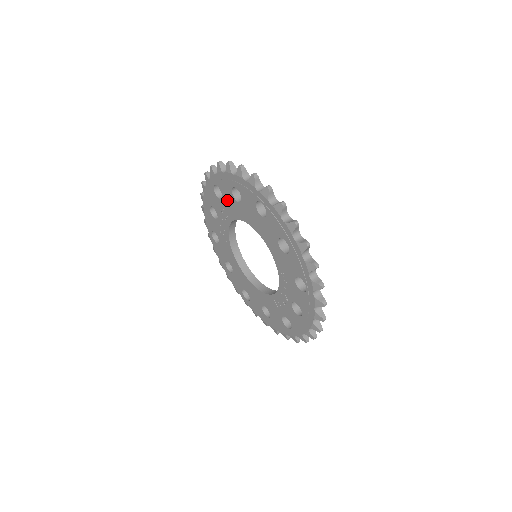
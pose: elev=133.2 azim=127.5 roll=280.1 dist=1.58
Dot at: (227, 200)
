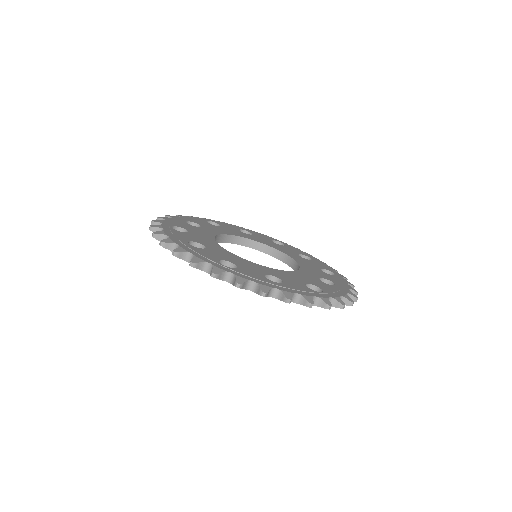
Dot at: occluded
